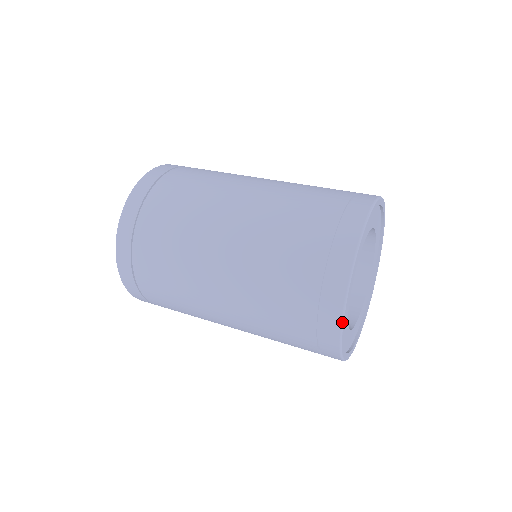
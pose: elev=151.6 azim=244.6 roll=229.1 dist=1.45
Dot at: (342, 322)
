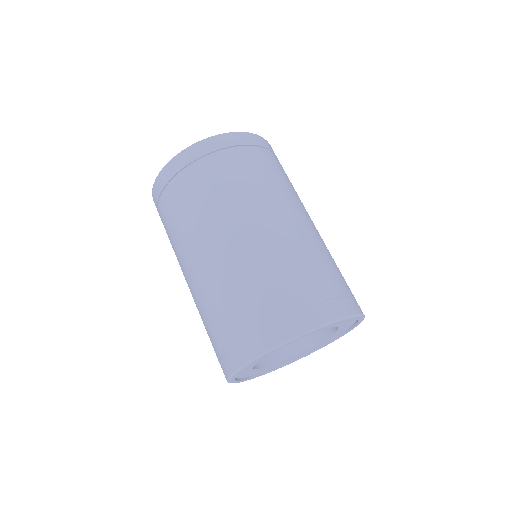
Dot at: (241, 381)
